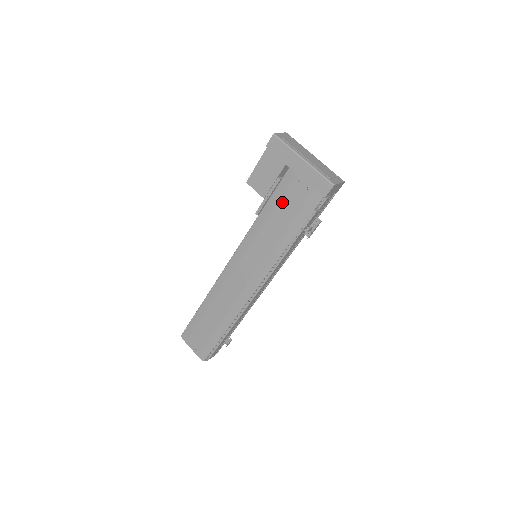
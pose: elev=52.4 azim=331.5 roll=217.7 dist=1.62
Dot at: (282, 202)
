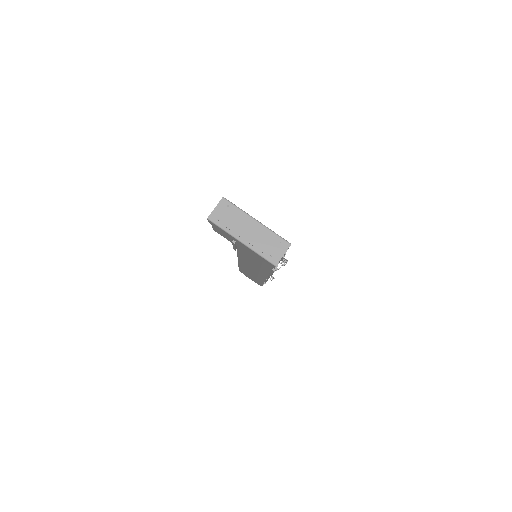
Dot at: (246, 254)
